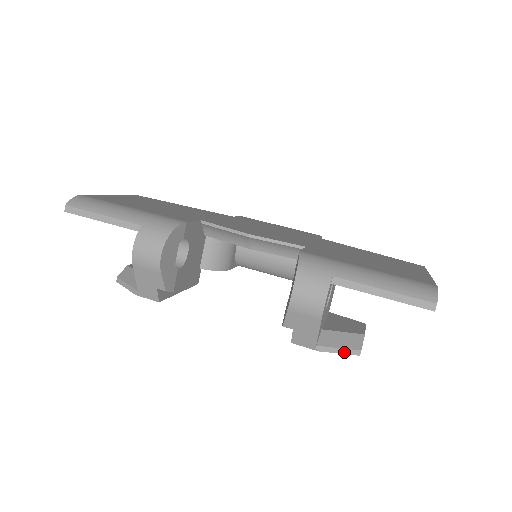
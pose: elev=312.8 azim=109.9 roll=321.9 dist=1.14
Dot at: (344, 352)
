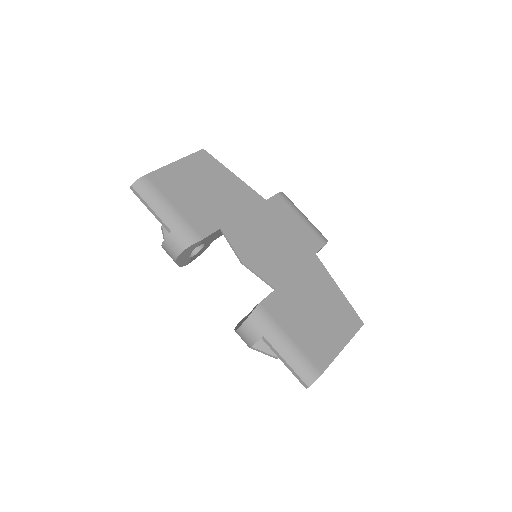
Dot at: (267, 354)
